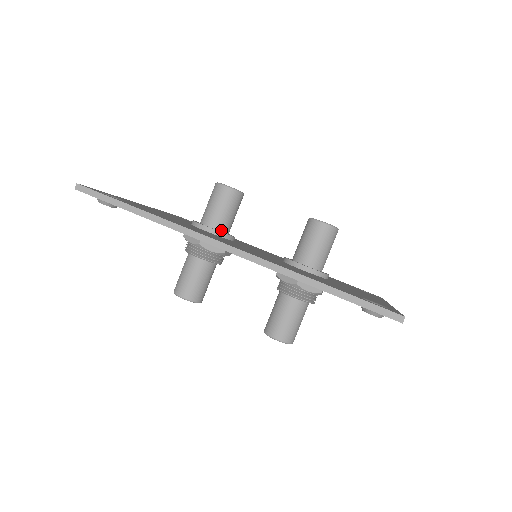
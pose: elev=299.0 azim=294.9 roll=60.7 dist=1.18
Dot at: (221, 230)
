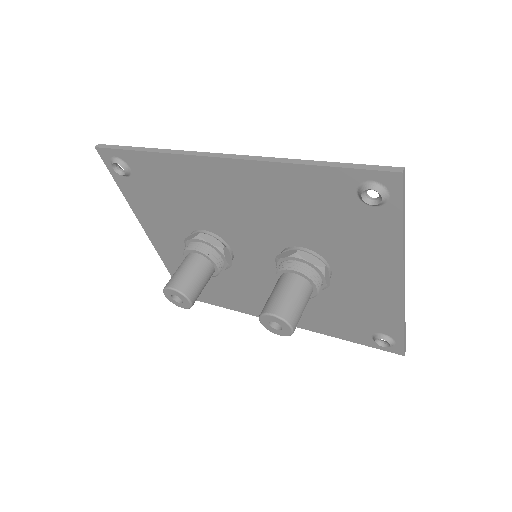
Dot at: occluded
